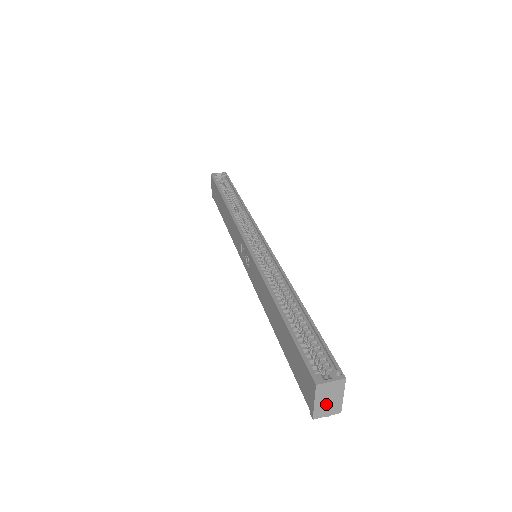
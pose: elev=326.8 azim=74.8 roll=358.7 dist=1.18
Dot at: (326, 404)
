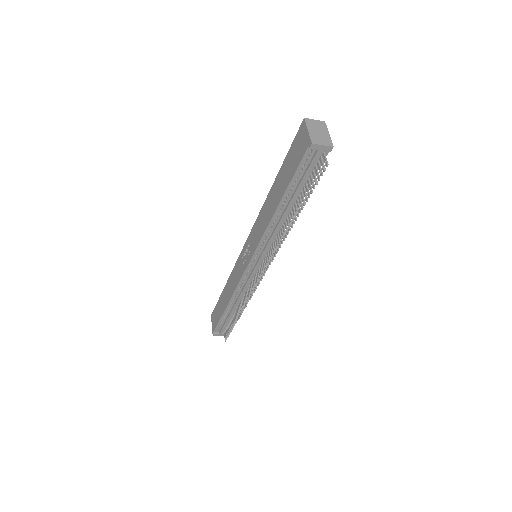
Dot at: (318, 135)
